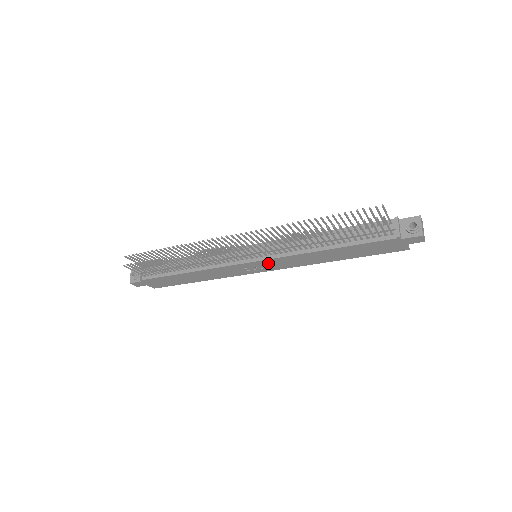
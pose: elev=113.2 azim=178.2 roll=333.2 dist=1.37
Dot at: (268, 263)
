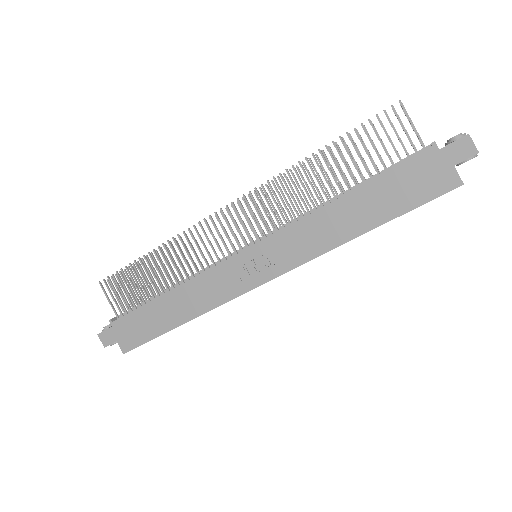
Dot at: (268, 253)
